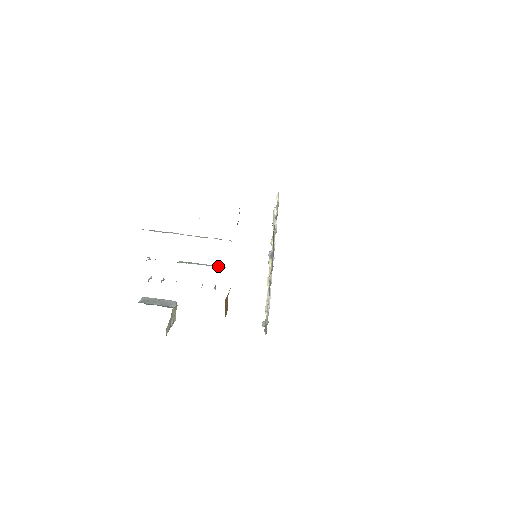
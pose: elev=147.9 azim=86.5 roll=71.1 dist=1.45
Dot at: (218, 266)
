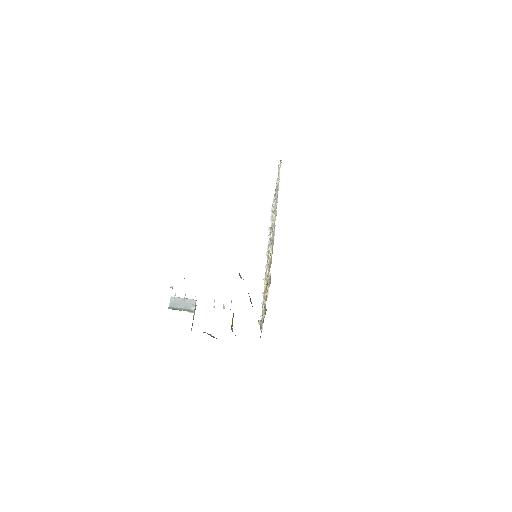
Dot at: occluded
